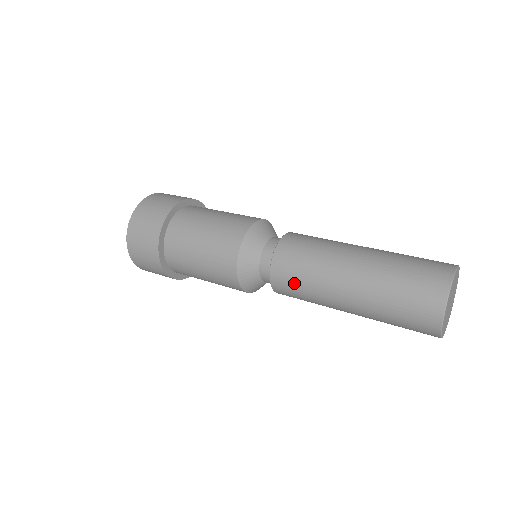
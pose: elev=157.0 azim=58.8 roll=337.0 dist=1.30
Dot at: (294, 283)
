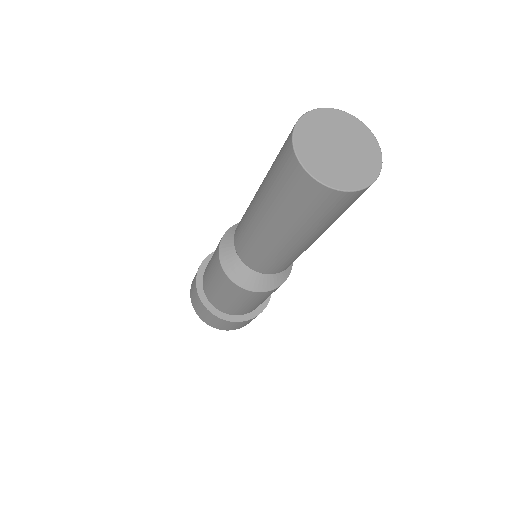
Dot at: (243, 241)
